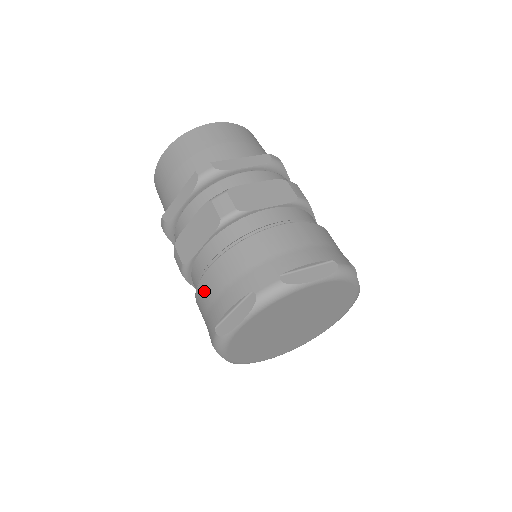
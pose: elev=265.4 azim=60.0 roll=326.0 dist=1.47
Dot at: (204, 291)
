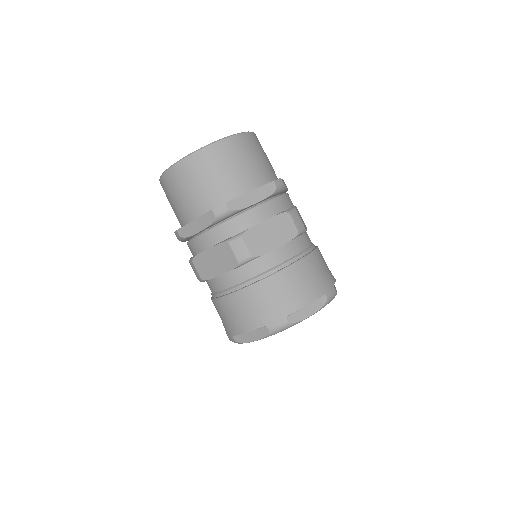
Dot at: (223, 308)
